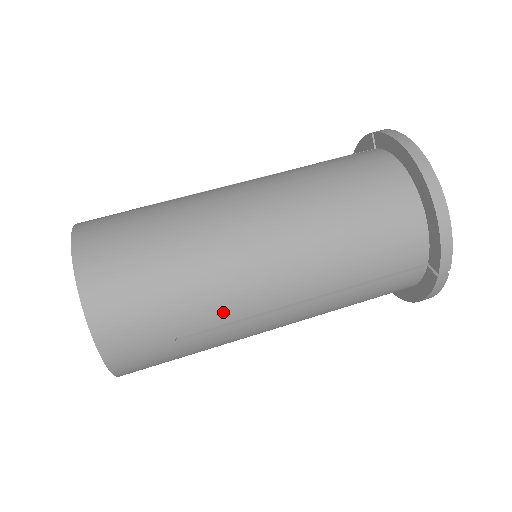
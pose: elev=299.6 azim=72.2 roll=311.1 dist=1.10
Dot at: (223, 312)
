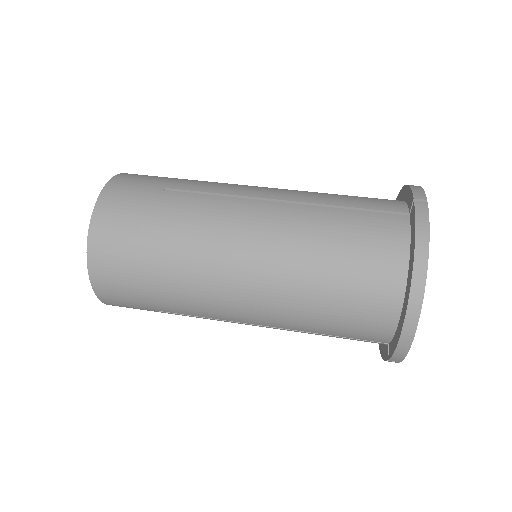
Dot at: (195, 312)
